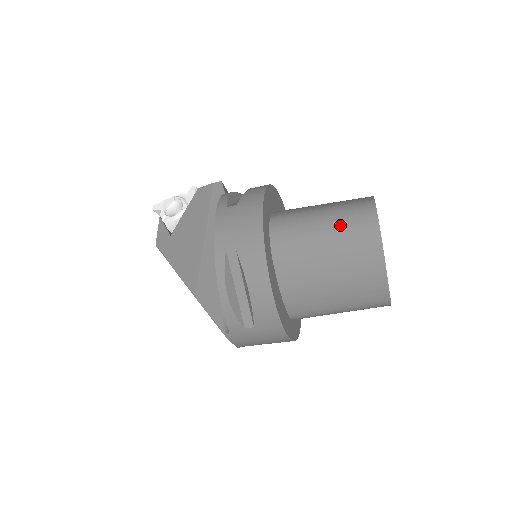
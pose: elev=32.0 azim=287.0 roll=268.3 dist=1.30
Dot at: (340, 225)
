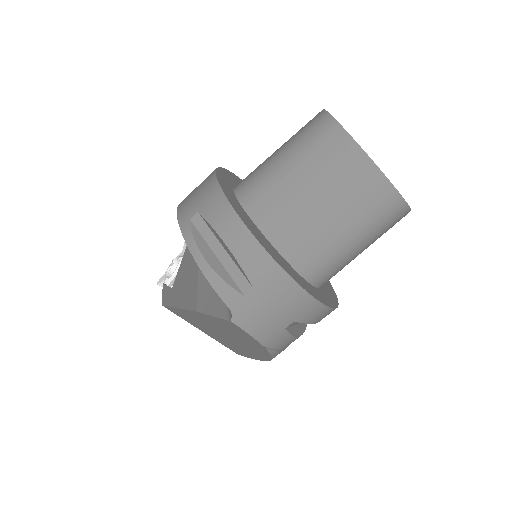
Dot at: (295, 141)
